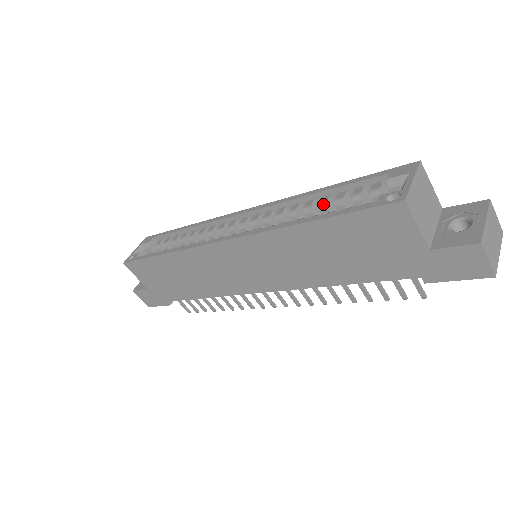
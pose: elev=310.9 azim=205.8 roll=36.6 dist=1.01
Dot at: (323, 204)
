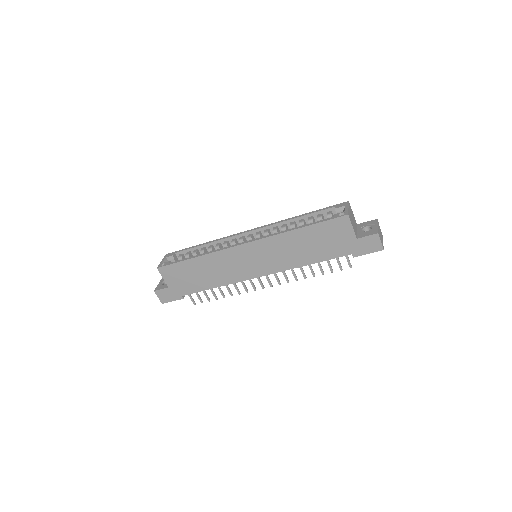
Dot at: (302, 222)
